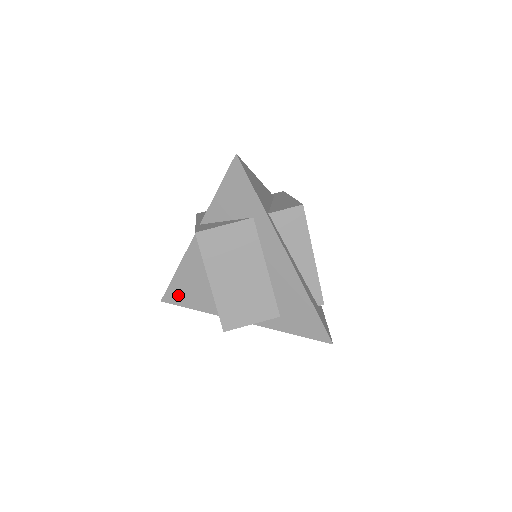
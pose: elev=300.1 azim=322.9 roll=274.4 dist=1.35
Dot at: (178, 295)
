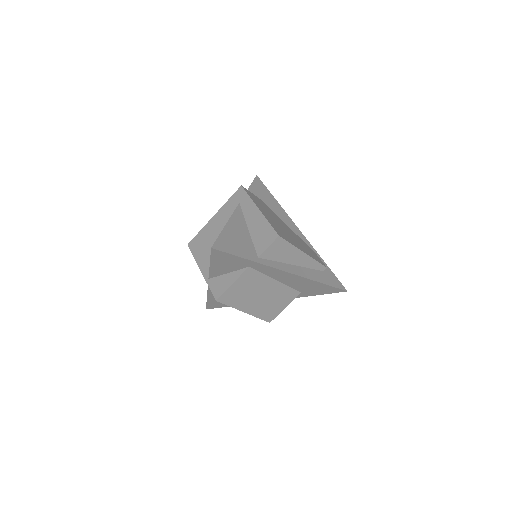
Dot at: (217, 305)
